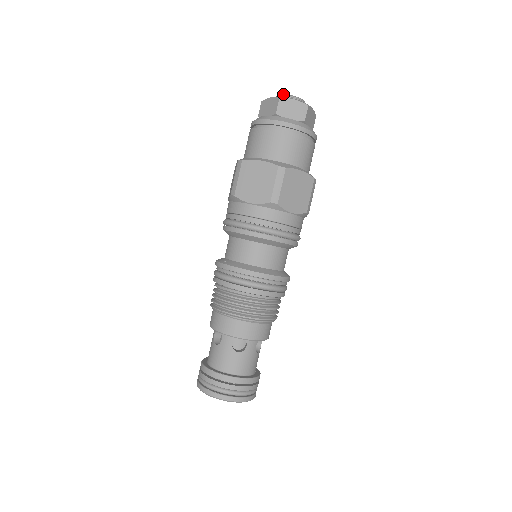
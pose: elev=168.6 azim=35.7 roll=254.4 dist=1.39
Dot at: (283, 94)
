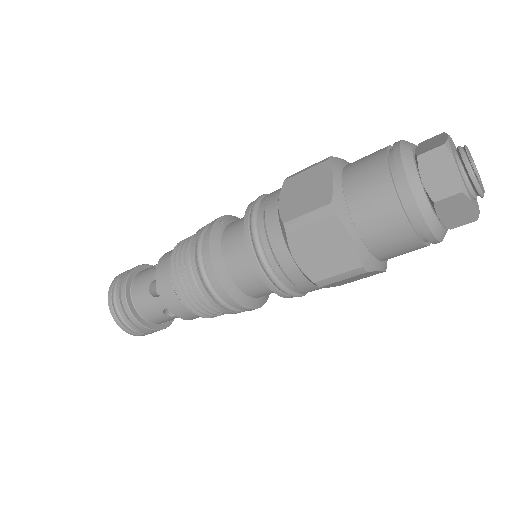
Dot at: (466, 149)
